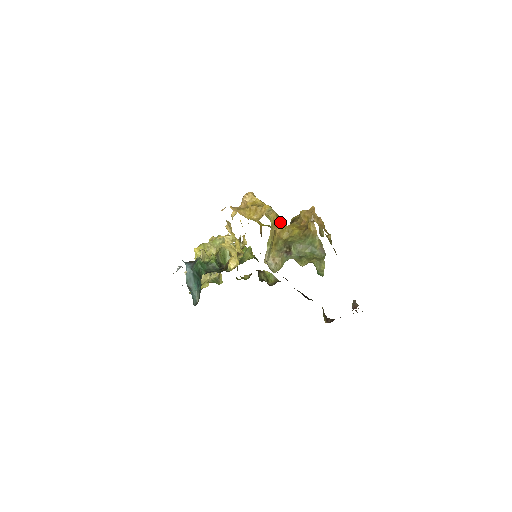
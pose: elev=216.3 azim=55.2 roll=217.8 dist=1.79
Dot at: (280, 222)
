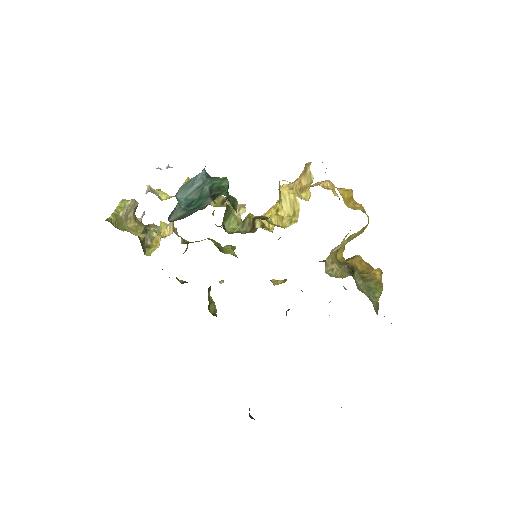
Dot at: occluded
